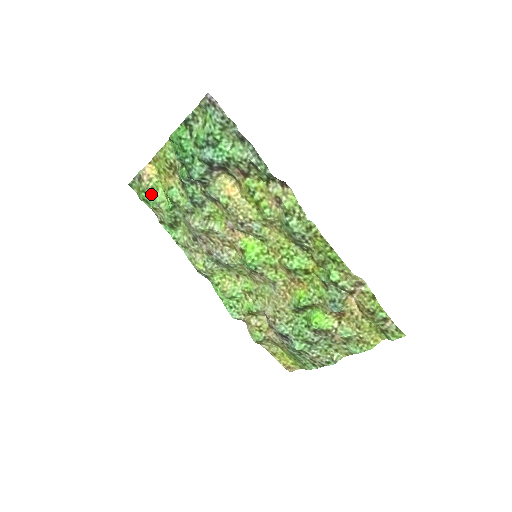
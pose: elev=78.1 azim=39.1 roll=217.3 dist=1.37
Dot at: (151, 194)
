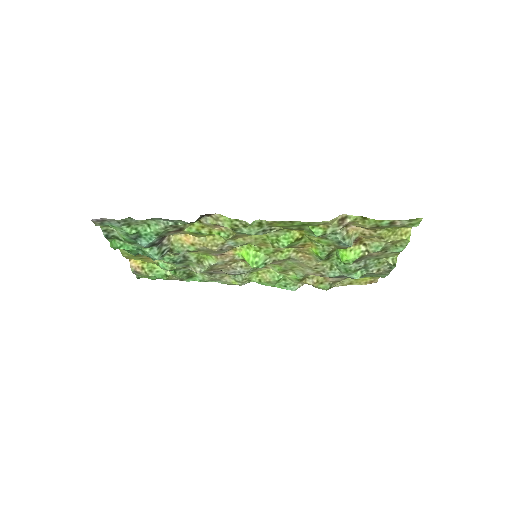
Dot at: (154, 274)
